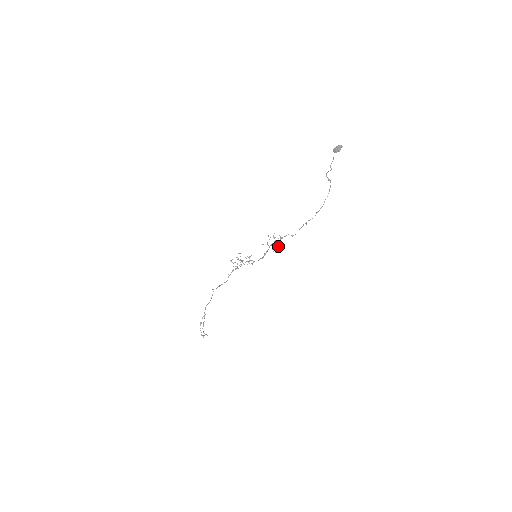
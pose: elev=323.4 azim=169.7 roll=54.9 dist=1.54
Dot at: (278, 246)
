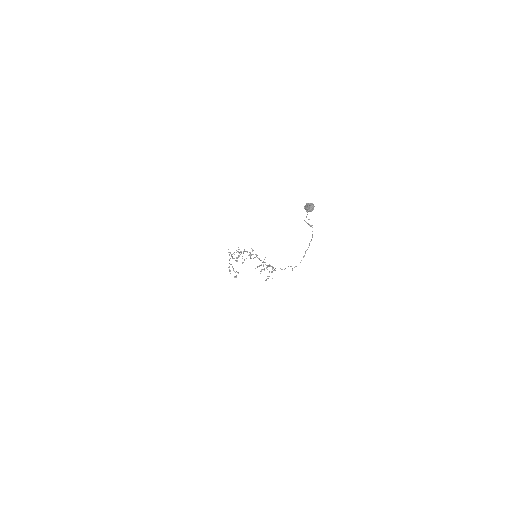
Dot at: (272, 268)
